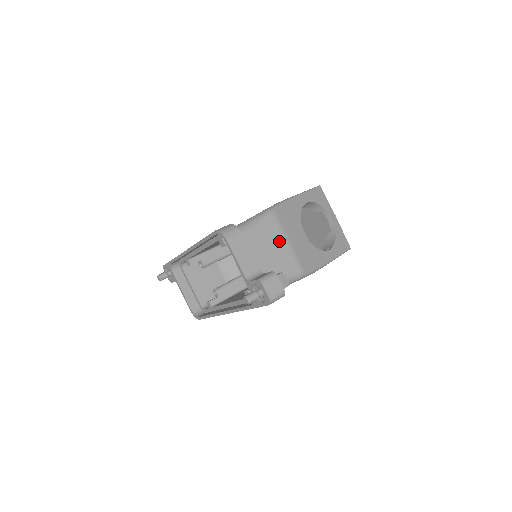
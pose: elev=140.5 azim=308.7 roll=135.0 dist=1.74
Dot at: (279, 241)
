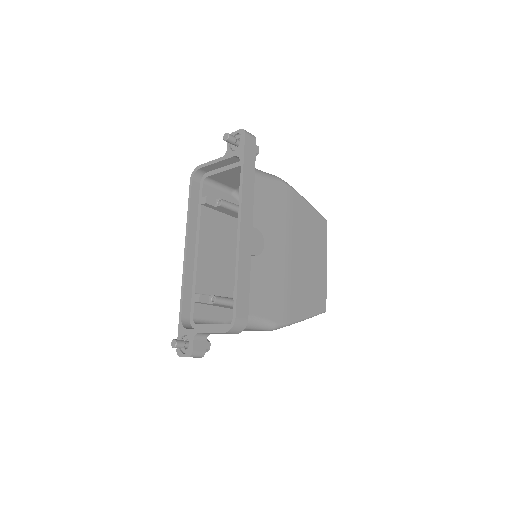
Dot at: occluded
